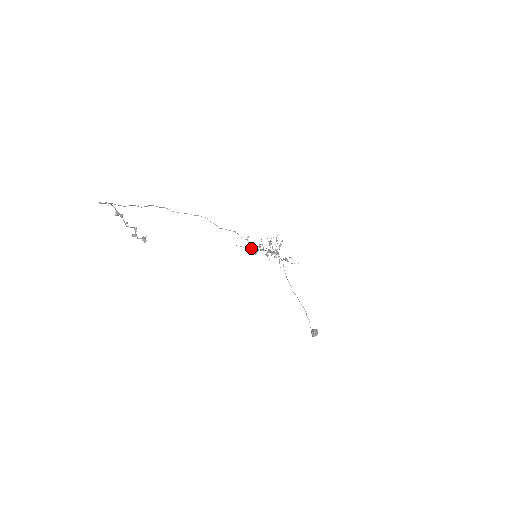
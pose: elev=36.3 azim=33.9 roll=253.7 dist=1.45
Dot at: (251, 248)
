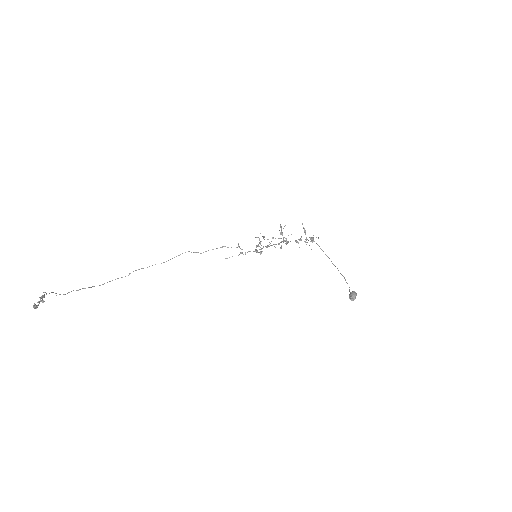
Dot at: occluded
